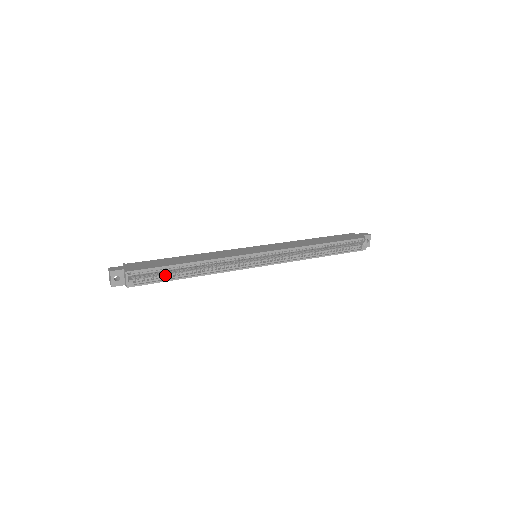
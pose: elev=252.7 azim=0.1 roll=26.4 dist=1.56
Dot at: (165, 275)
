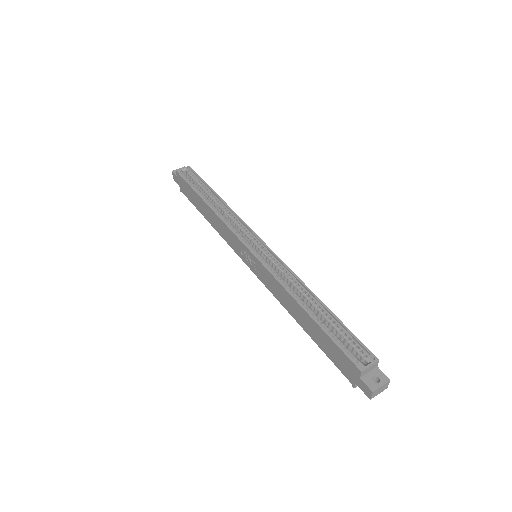
Dot at: (198, 189)
